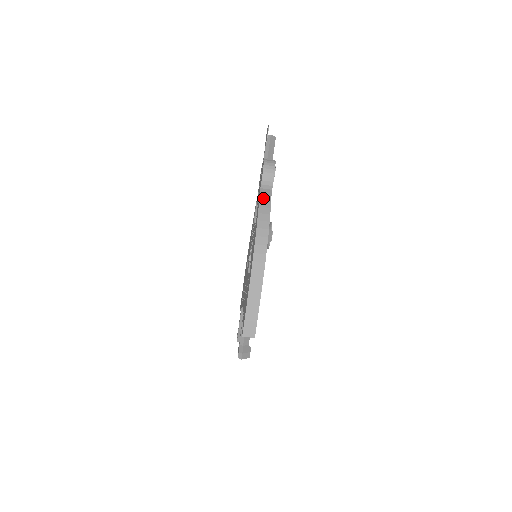
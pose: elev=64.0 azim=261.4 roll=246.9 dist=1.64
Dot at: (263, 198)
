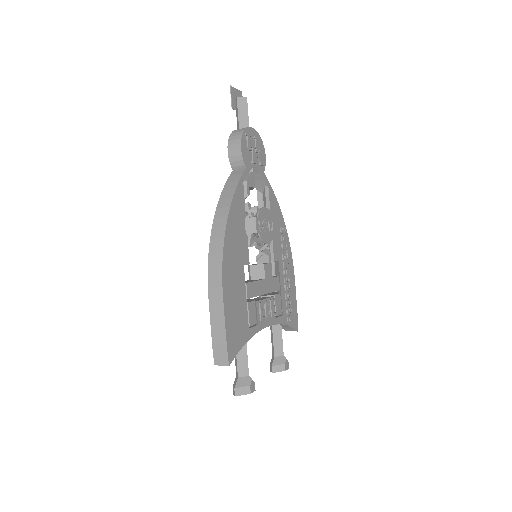
Dot at: (231, 179)
